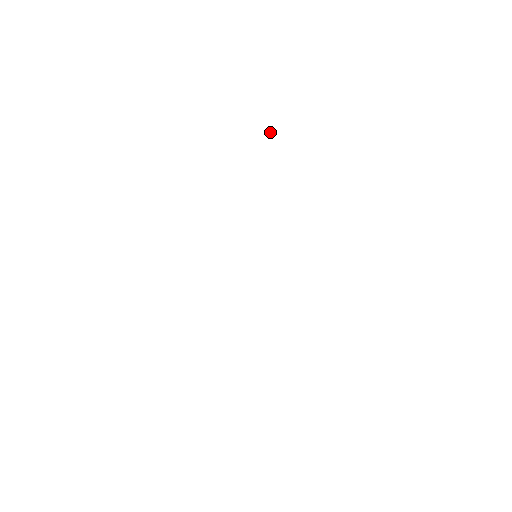
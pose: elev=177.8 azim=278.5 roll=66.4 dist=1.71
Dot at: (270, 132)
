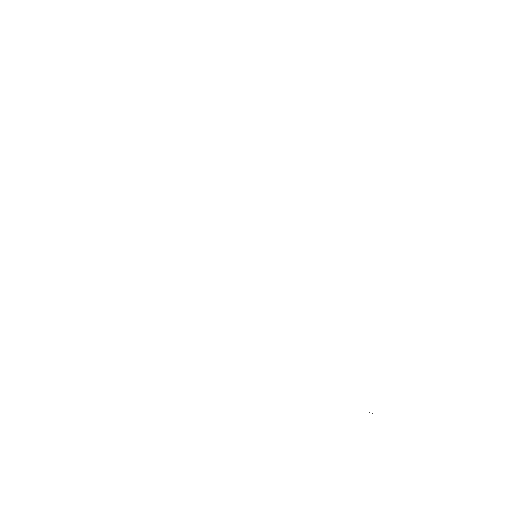
Dot at: occluded
